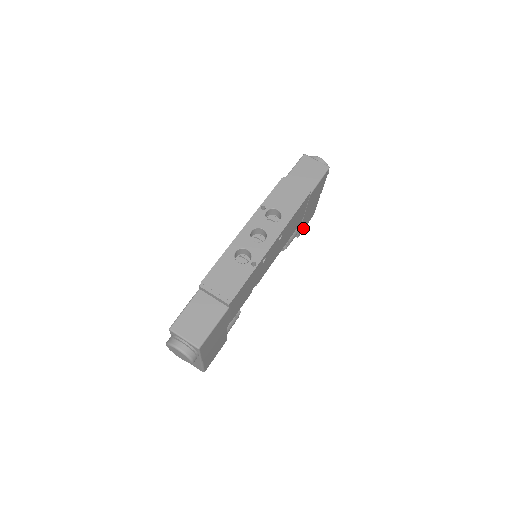
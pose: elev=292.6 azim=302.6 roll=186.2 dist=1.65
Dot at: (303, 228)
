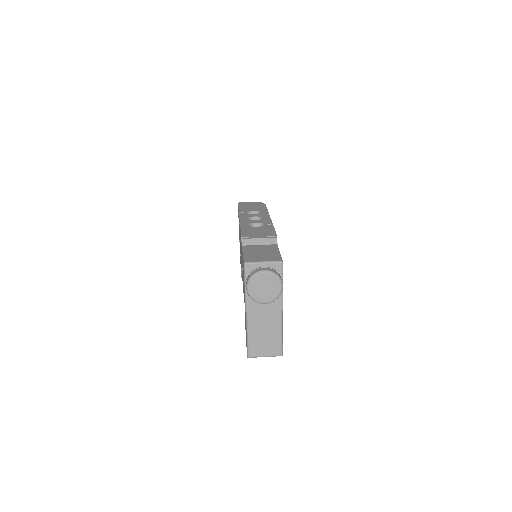
Dot at: occluded
